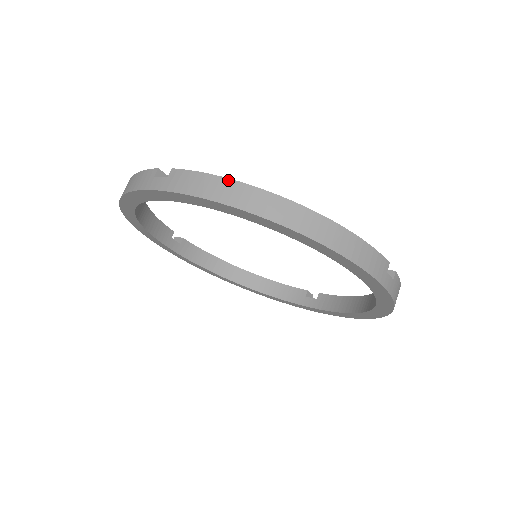
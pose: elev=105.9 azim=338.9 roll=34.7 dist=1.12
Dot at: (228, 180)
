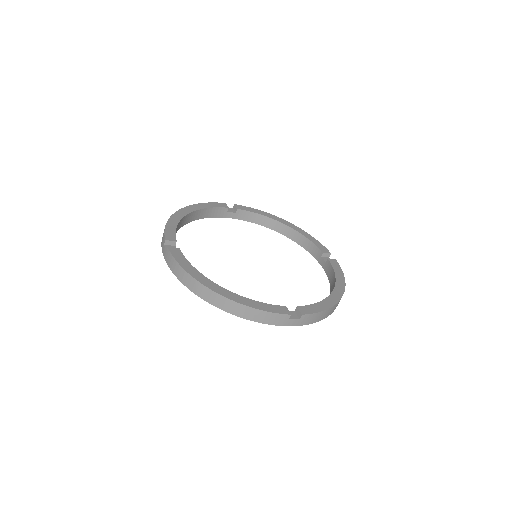
Dot at: (185, 271)
